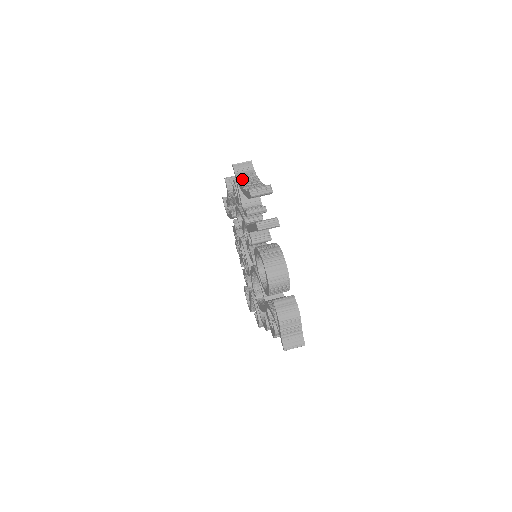
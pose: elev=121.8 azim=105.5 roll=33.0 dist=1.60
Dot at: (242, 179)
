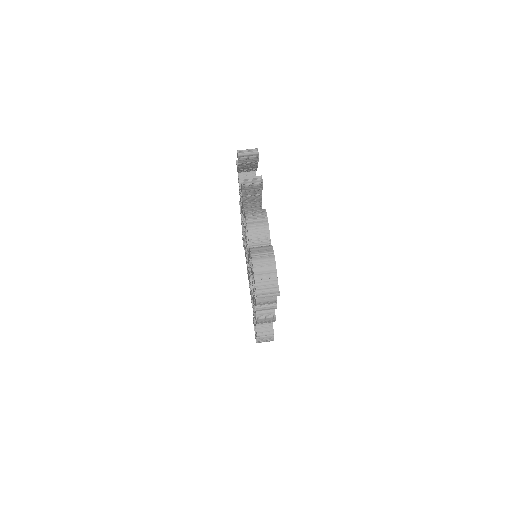
Dot at: occluded
